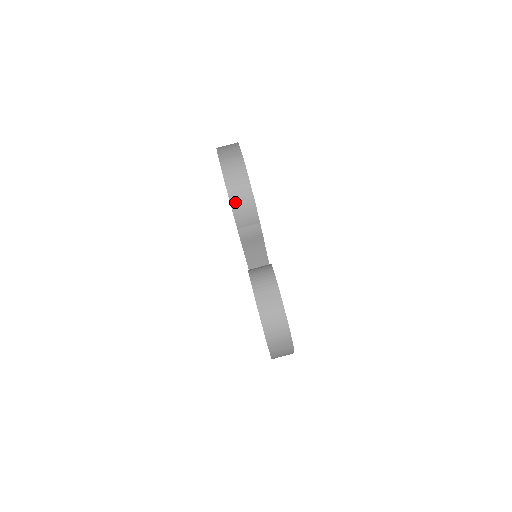
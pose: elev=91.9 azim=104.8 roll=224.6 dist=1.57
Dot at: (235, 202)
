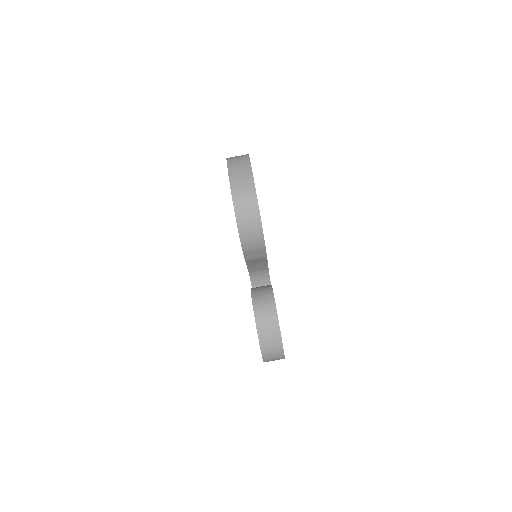
Dot at: (245, 239)
